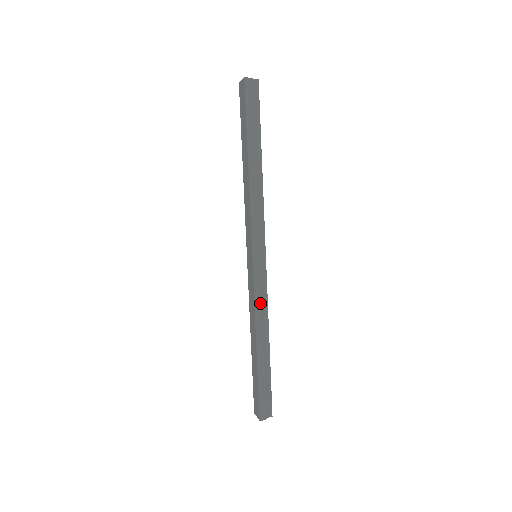
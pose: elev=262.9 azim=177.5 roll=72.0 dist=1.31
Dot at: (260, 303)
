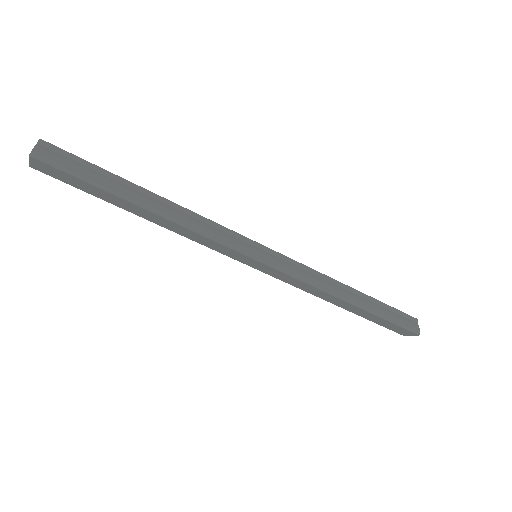
Dot at: (310, 278)
